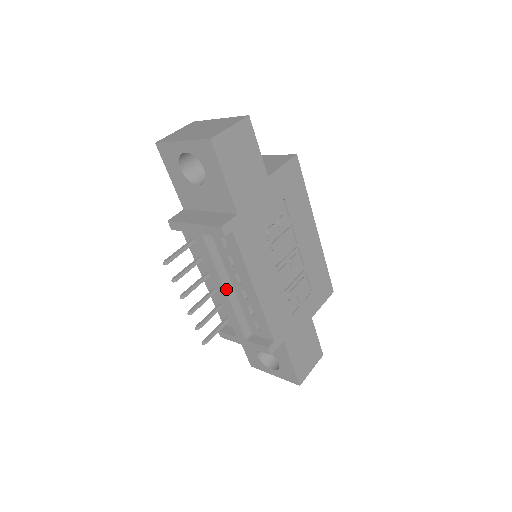
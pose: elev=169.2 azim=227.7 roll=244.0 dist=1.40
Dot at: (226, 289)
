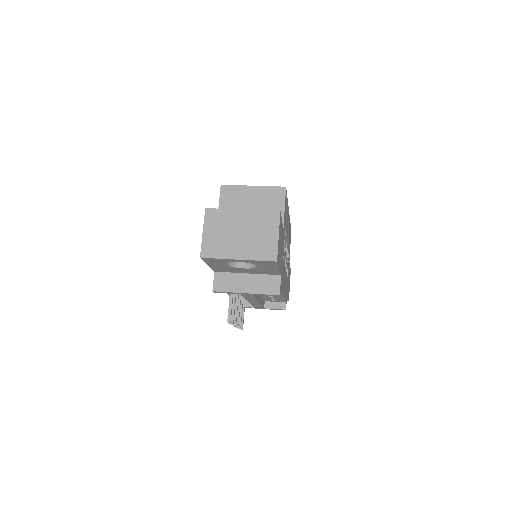
Dot at: (259, 301)
